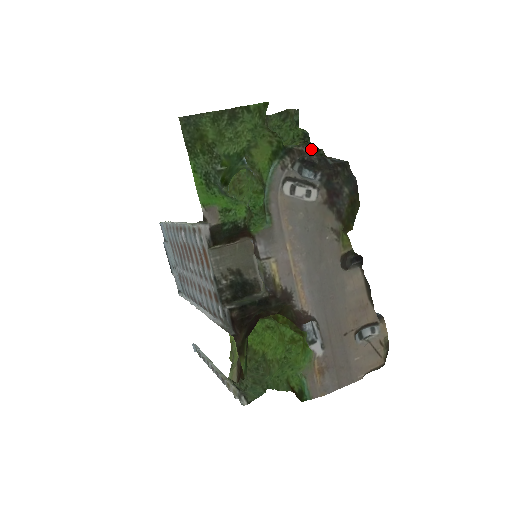
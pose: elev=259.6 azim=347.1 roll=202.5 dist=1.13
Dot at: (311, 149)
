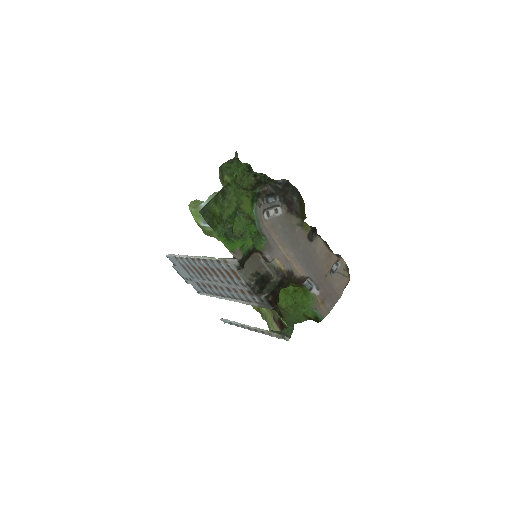
Dot at: (269, 186)
